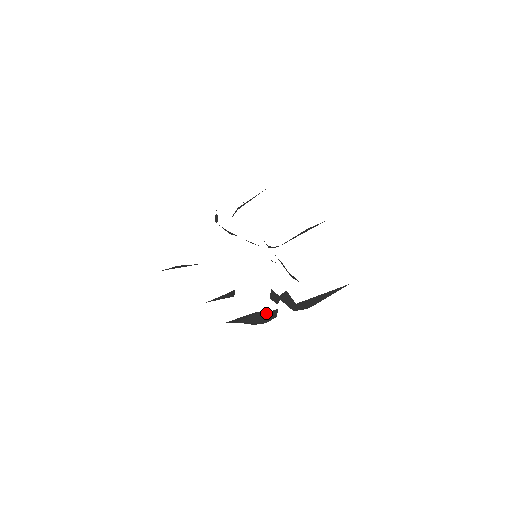
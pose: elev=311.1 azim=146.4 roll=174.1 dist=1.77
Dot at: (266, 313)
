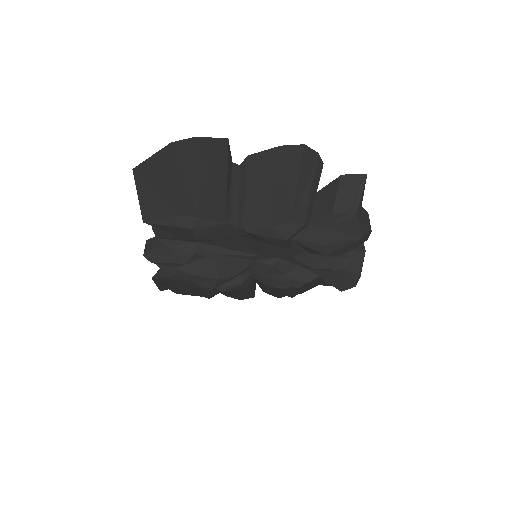
Dot at: (367, 212)
